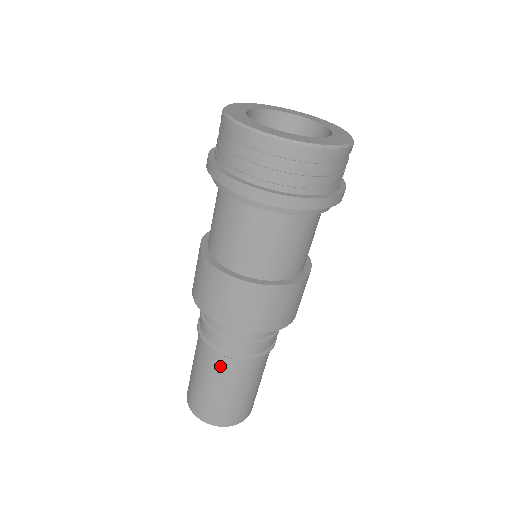
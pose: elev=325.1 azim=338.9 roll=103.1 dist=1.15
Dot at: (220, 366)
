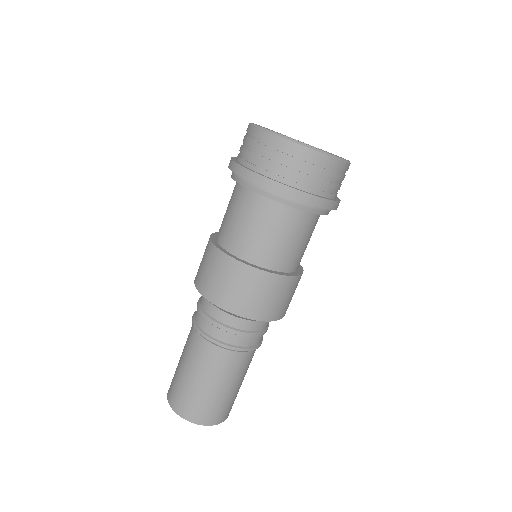
Dot at: (236, 363)
